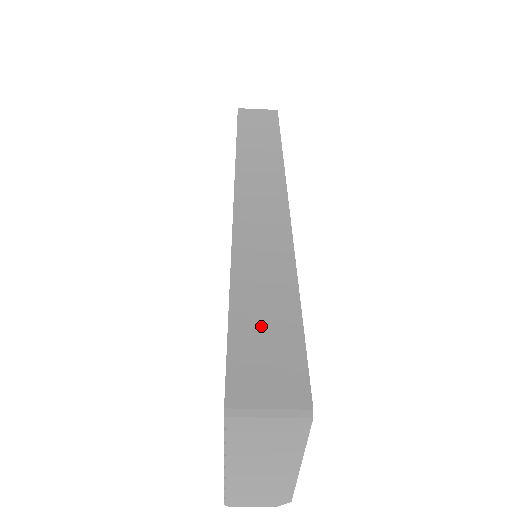
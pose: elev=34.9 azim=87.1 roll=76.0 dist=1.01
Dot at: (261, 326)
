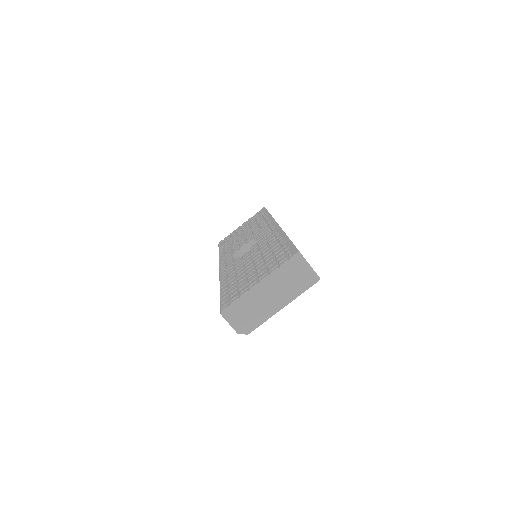
Dot at: occluded
